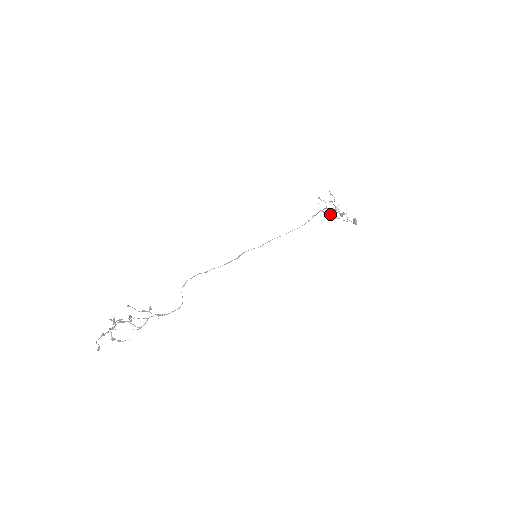
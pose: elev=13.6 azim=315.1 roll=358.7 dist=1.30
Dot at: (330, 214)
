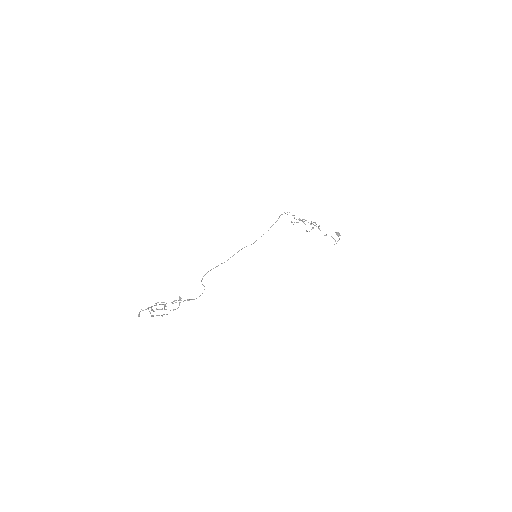
Dot at: (303, 222)
